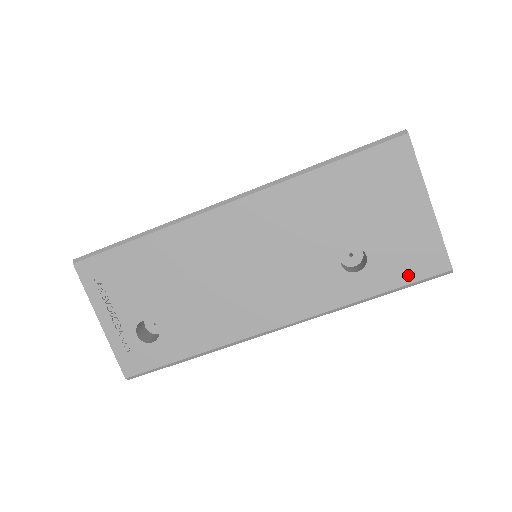
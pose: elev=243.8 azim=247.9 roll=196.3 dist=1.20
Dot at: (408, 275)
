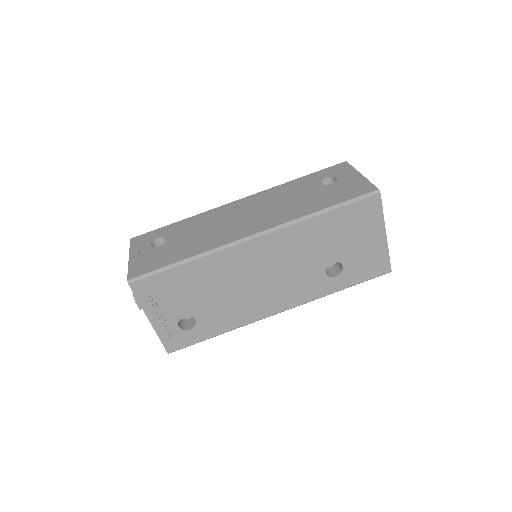
Dot at: (366, 276)
